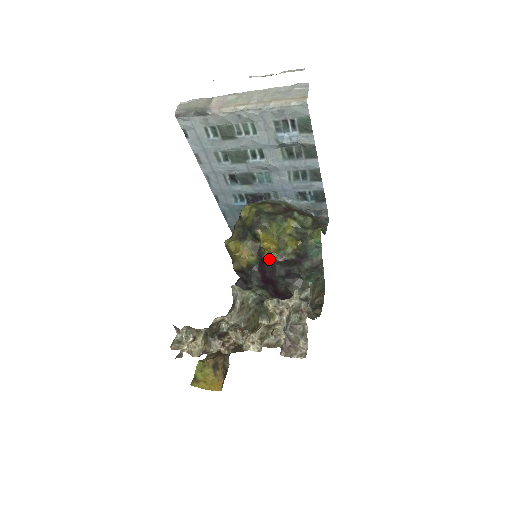
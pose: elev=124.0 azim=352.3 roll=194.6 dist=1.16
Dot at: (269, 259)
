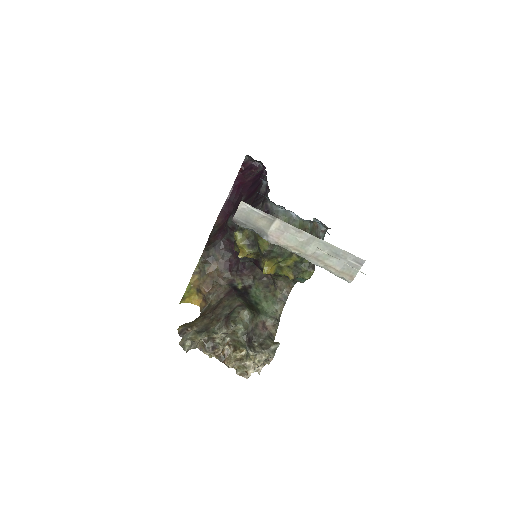
Dot at: occluded
